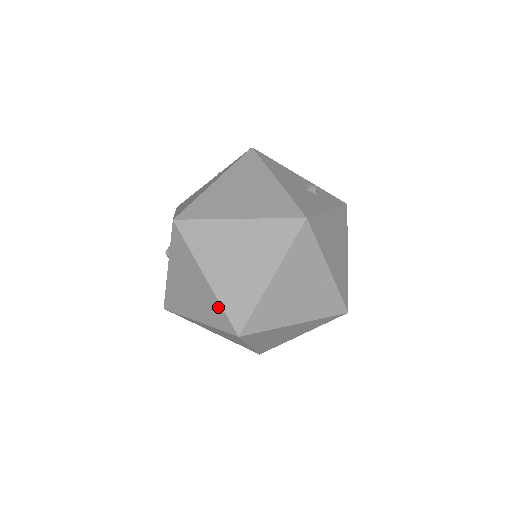
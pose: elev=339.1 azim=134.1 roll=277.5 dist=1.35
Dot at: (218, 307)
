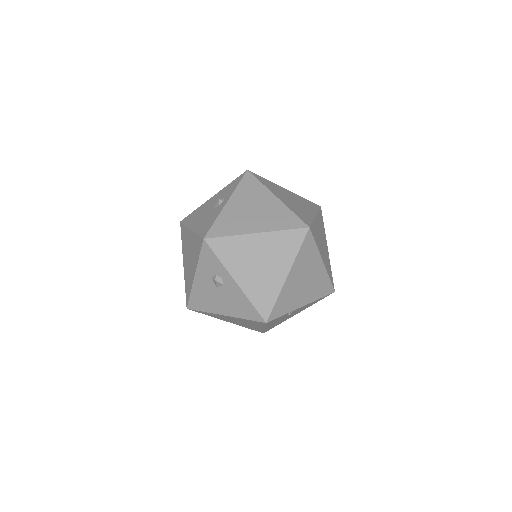
Dot at: (288, 213)
